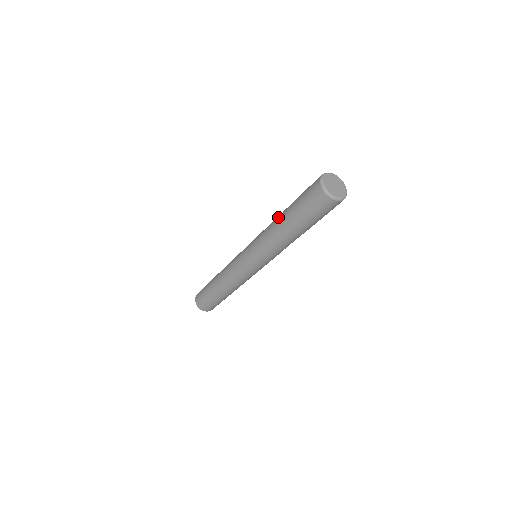
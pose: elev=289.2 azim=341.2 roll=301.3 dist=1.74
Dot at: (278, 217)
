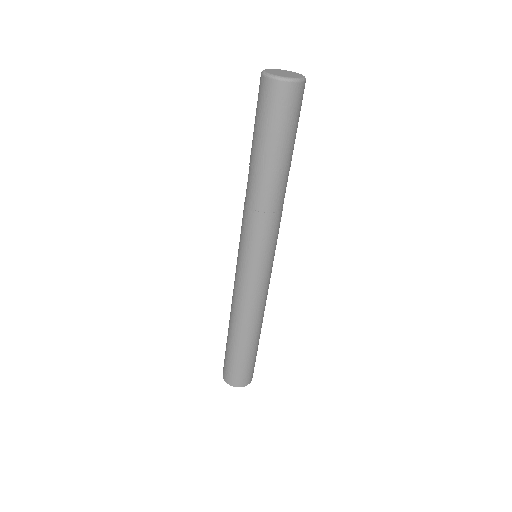
Dot at: (251, 178)
